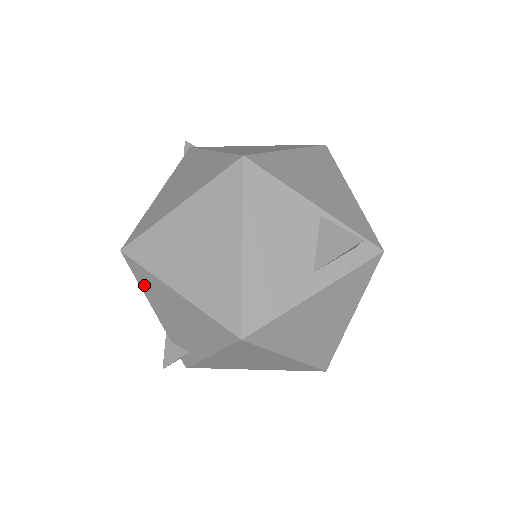
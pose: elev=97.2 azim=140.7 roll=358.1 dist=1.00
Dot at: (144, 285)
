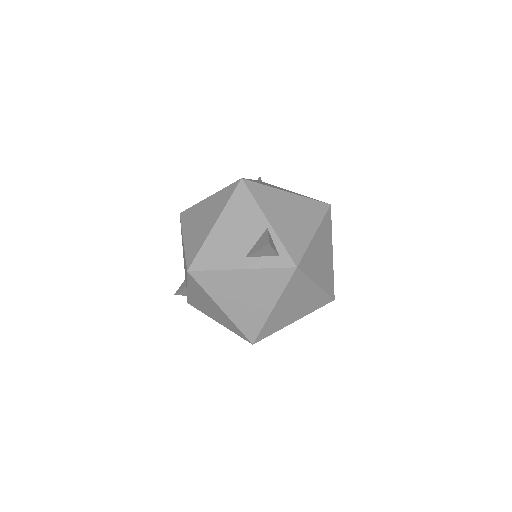
Dot at: occluded
